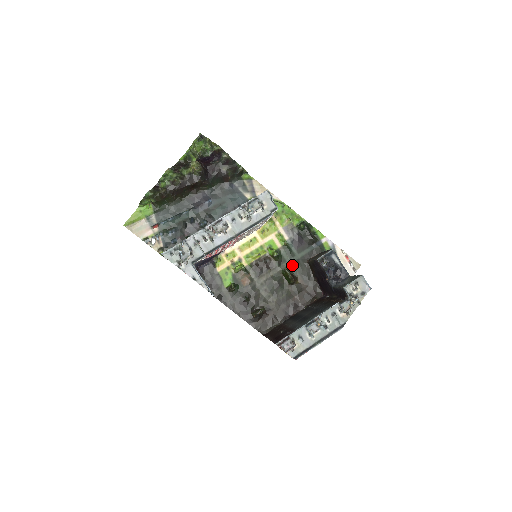
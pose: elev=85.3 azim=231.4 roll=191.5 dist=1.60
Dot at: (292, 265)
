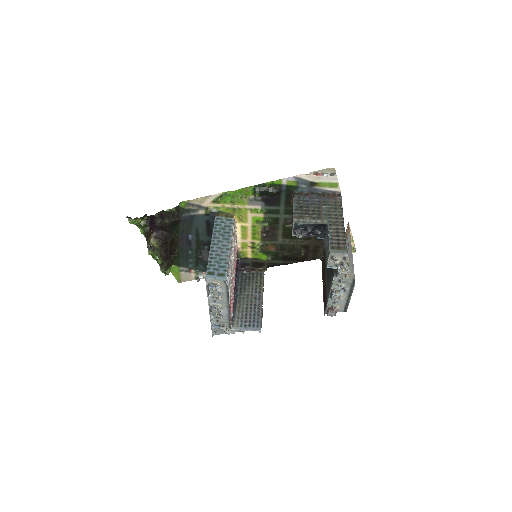
Dot at: (286, 216)
